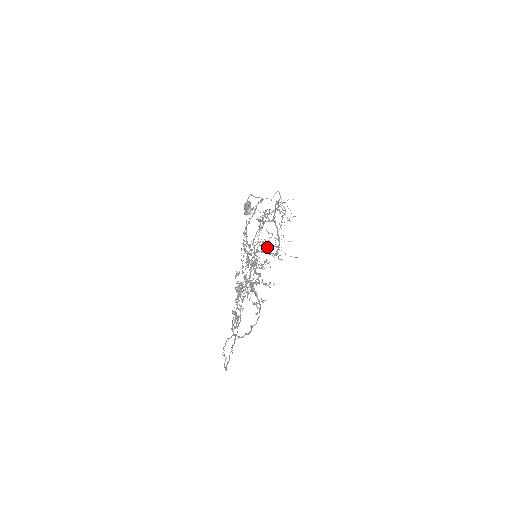
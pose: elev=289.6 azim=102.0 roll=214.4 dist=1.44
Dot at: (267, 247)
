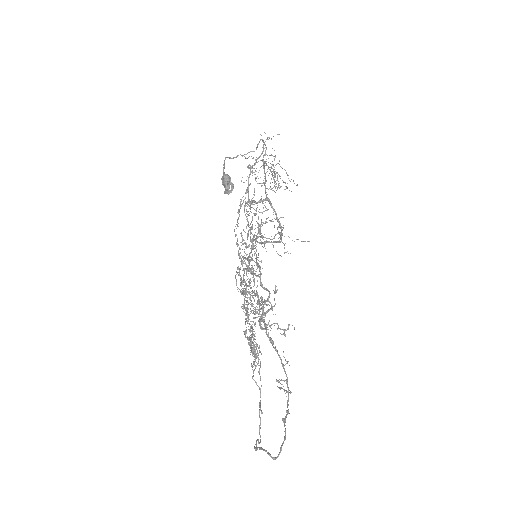
Dot at: (267, 238)
